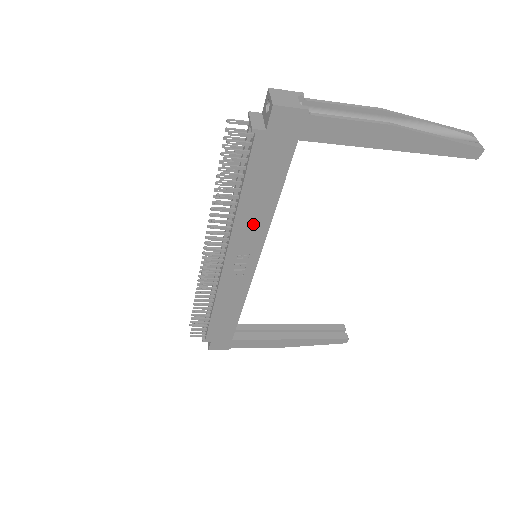
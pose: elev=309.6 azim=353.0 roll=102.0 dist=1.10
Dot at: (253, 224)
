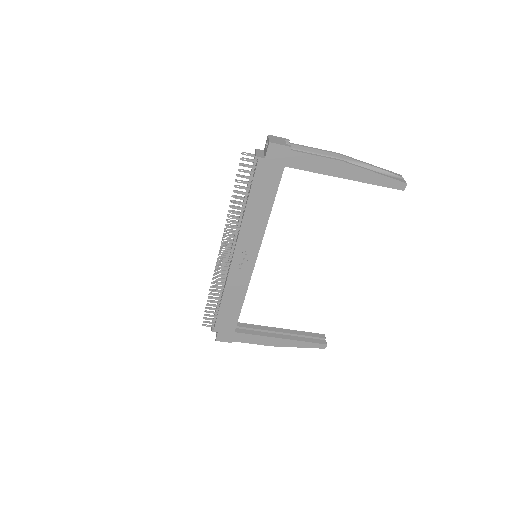
Dot at: (254, 226)
